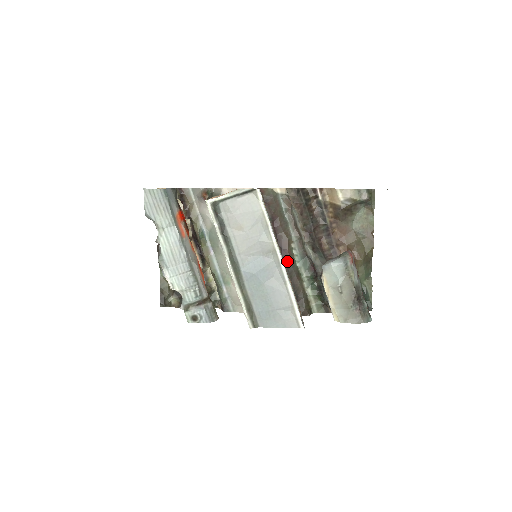
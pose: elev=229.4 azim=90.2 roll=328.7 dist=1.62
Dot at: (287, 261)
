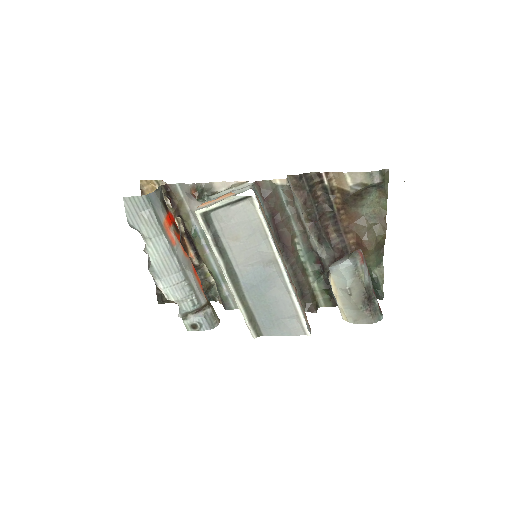
Dot at: (290, 258)
